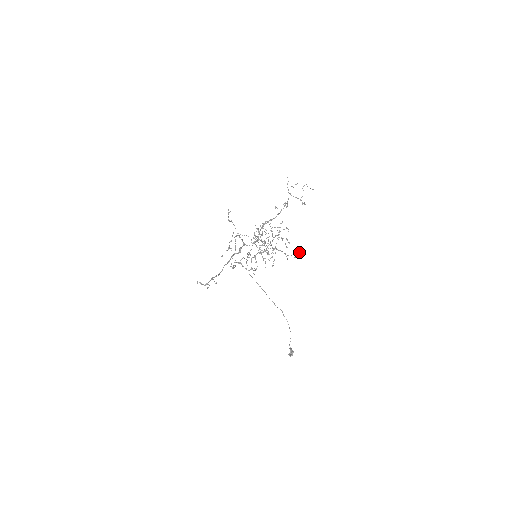
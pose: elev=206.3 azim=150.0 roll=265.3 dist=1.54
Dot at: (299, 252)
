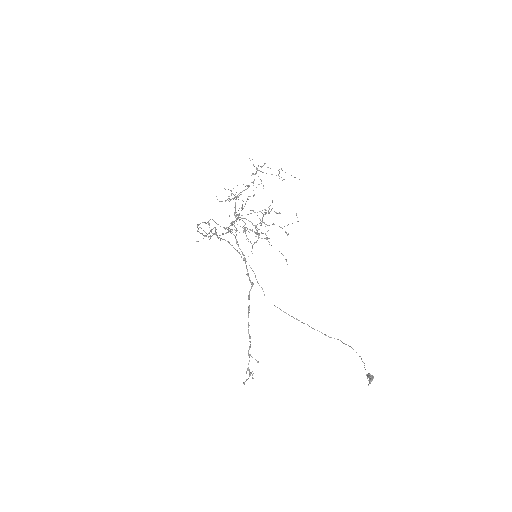
Dot at: (298, 221)
